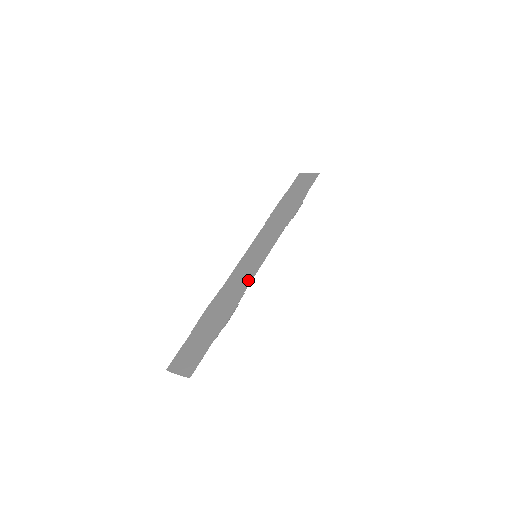
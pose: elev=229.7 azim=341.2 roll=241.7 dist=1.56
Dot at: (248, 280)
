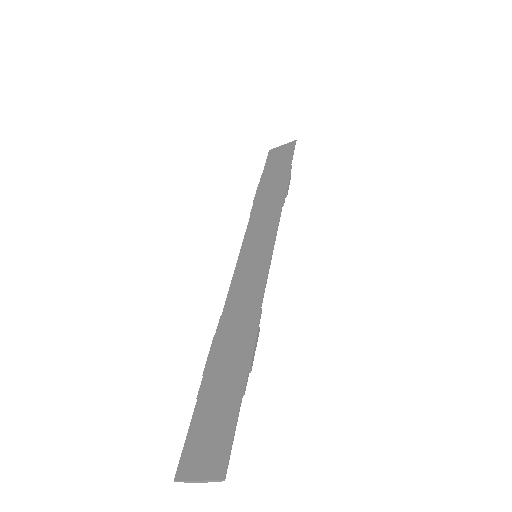
Dot at: (259, 289)
